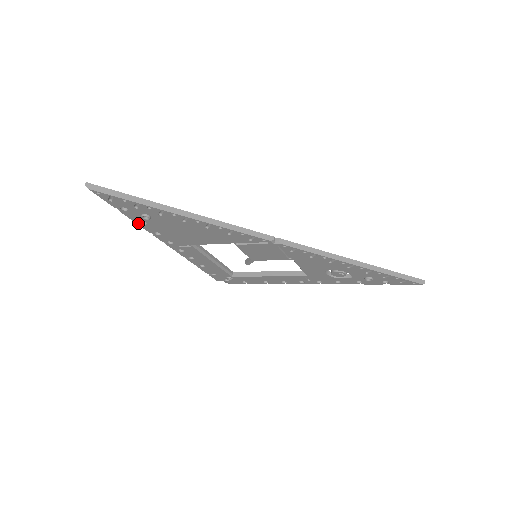
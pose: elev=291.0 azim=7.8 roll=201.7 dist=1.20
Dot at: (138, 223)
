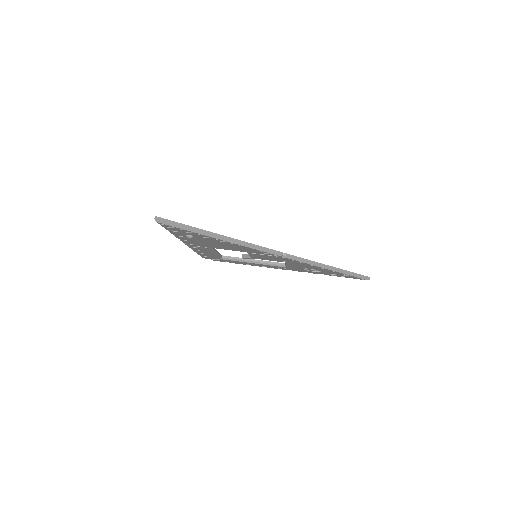
Dot at: (175, 235)
